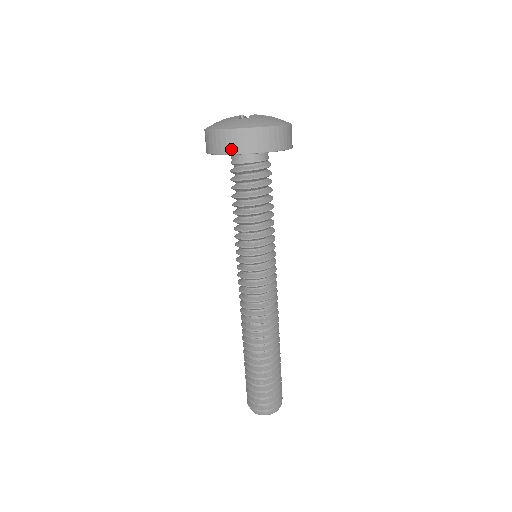
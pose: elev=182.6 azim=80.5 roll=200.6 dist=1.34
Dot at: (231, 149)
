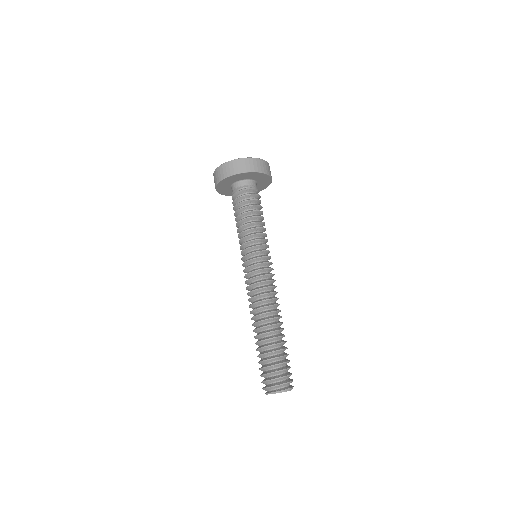
Dot at: (217, 181)
